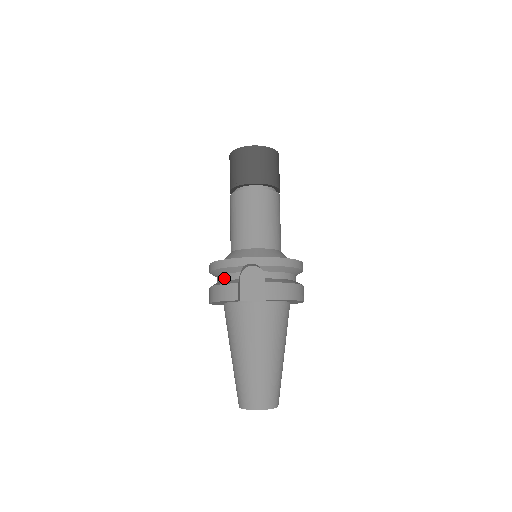
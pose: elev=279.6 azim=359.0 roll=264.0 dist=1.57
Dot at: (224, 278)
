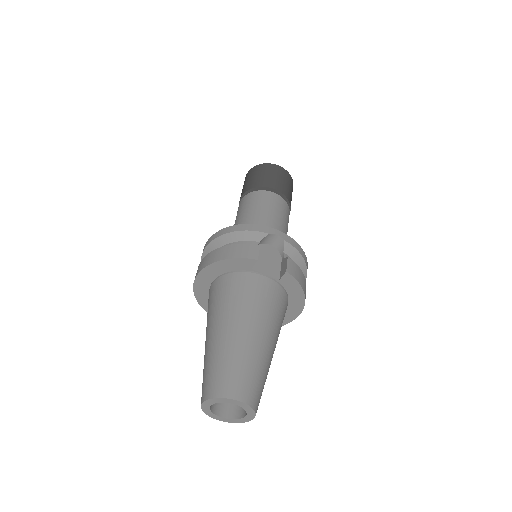
Dot at: occluded
